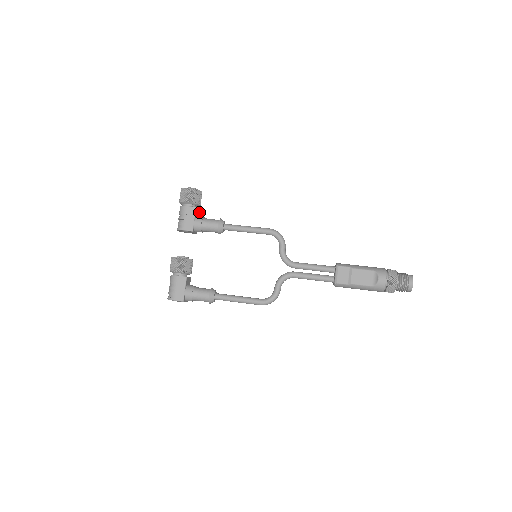
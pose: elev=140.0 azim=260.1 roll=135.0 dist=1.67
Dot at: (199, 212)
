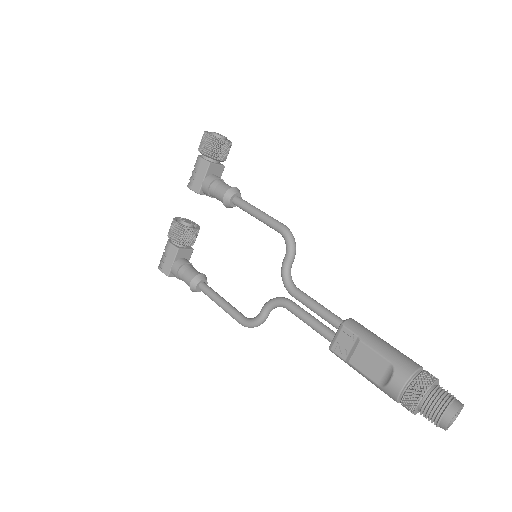
Dot at: (222, 169)
